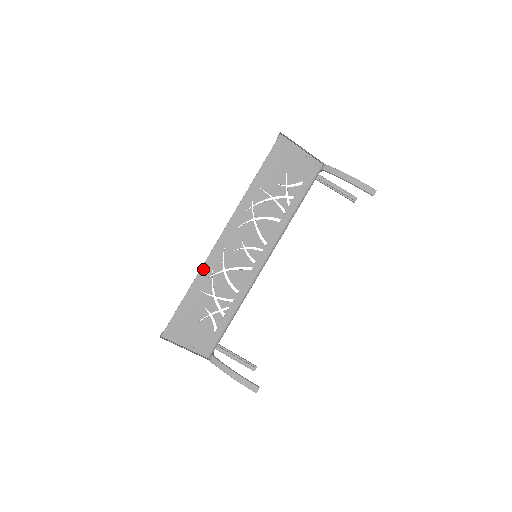
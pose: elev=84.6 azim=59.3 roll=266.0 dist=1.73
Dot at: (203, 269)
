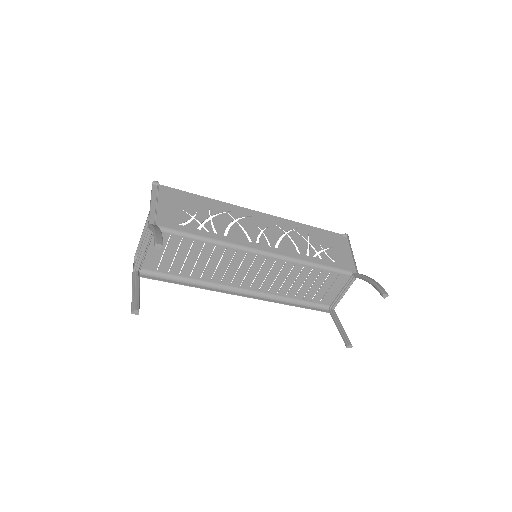
Dot at: (227, 204)
